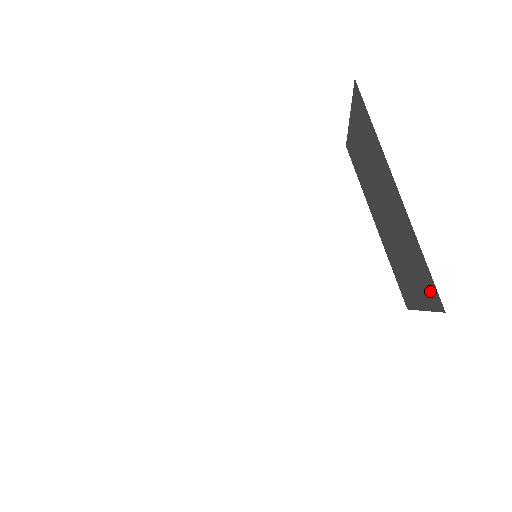
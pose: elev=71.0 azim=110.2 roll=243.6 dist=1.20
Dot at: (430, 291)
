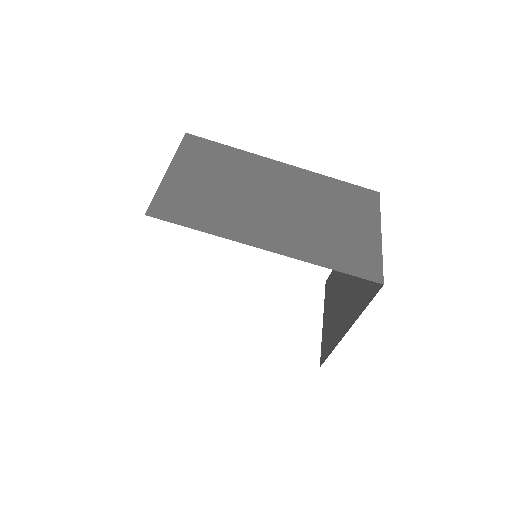
Dot at: (325, 348)
